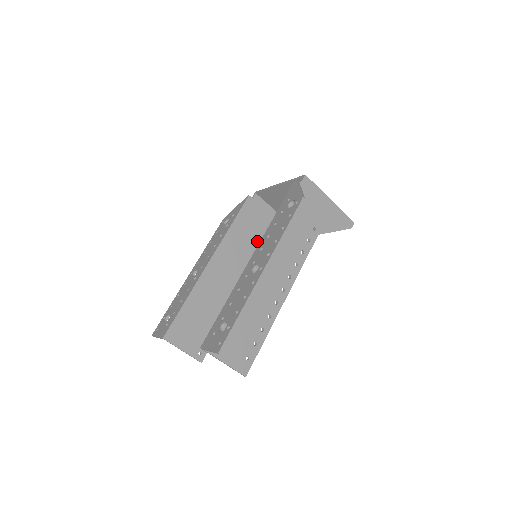
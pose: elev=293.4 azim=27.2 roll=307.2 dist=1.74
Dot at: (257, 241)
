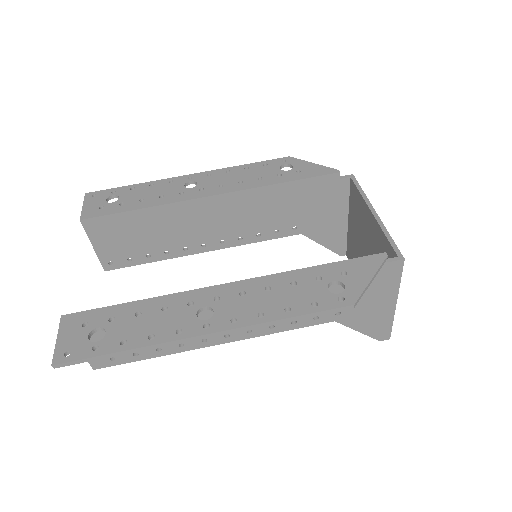
Dot at: (291, 222)
